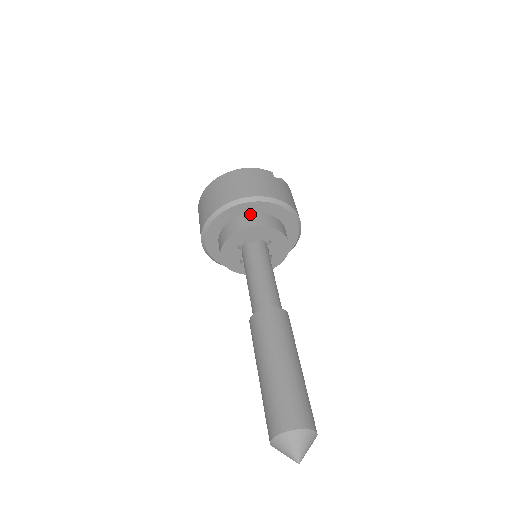
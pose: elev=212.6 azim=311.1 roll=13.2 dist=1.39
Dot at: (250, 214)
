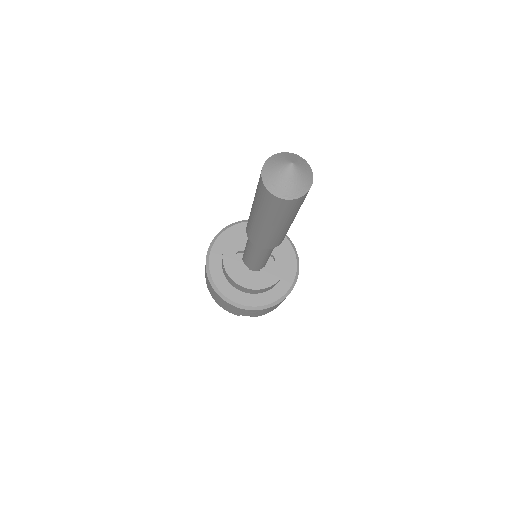
Dot at: occluded
